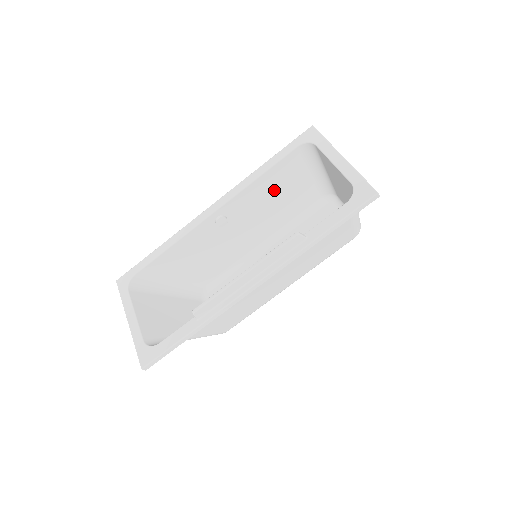
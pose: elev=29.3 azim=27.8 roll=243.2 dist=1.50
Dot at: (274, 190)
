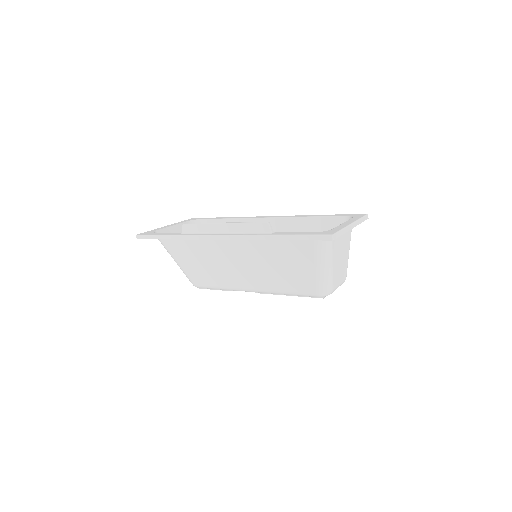
Dot at: occluded
